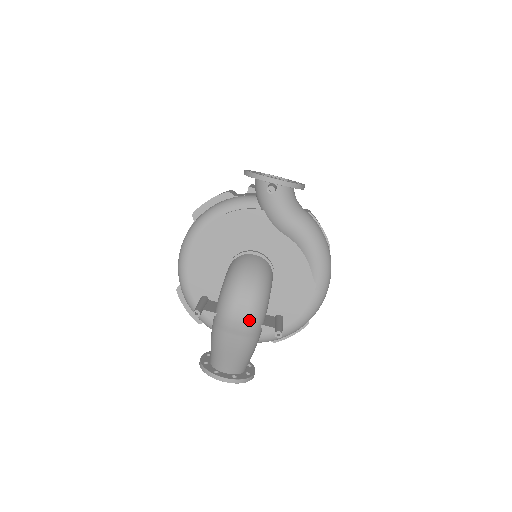
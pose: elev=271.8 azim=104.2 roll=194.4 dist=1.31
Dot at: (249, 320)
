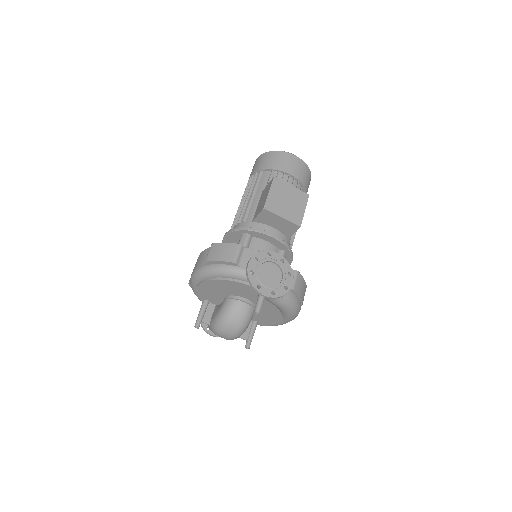
Dot at: (230, 339)
